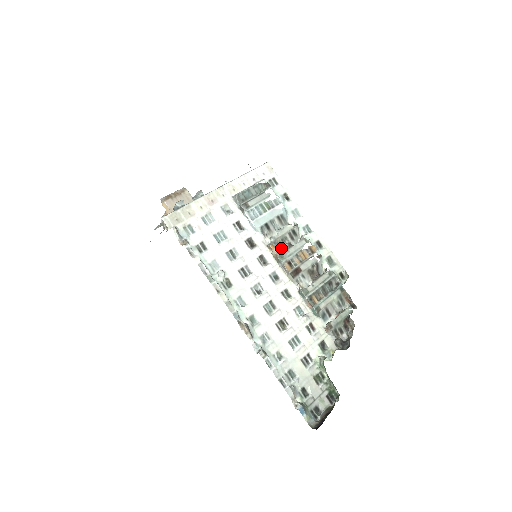
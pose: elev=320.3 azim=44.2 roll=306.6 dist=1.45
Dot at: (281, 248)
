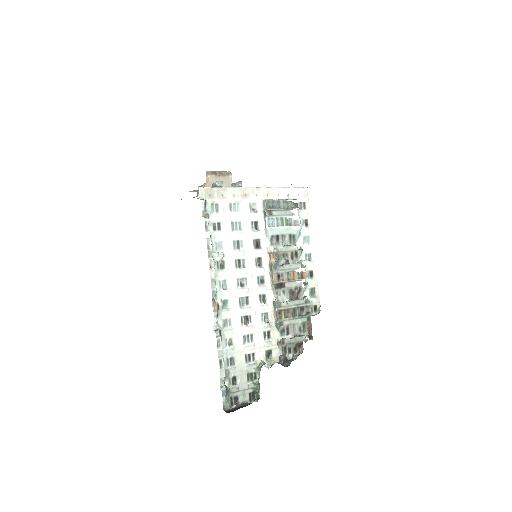
Dot at: (279, 261)
